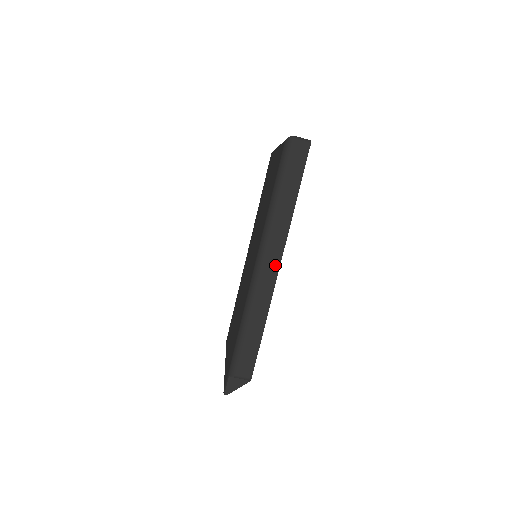
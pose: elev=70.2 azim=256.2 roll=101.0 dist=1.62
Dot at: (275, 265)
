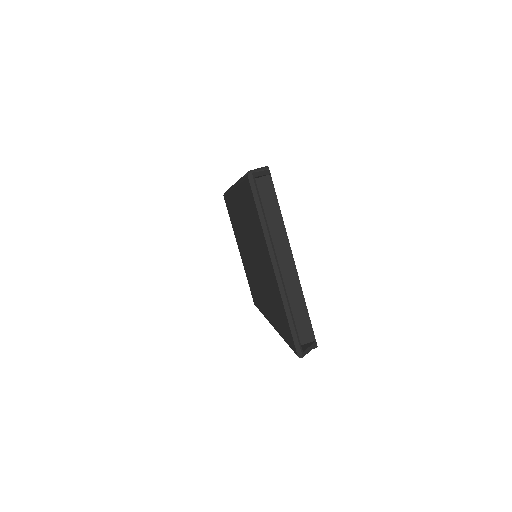
Dot at: occluded
